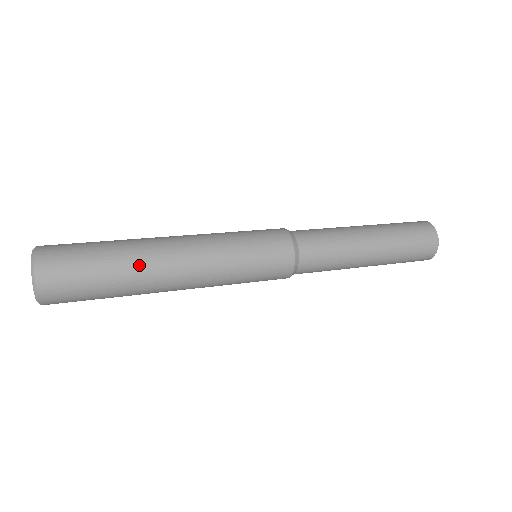
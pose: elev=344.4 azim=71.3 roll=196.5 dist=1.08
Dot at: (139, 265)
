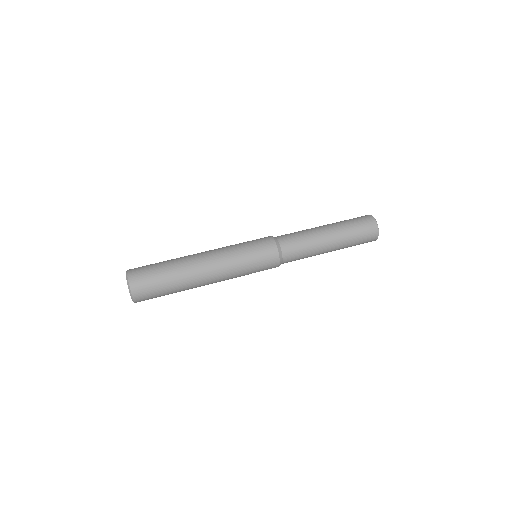
Dot at: (189, 288)
